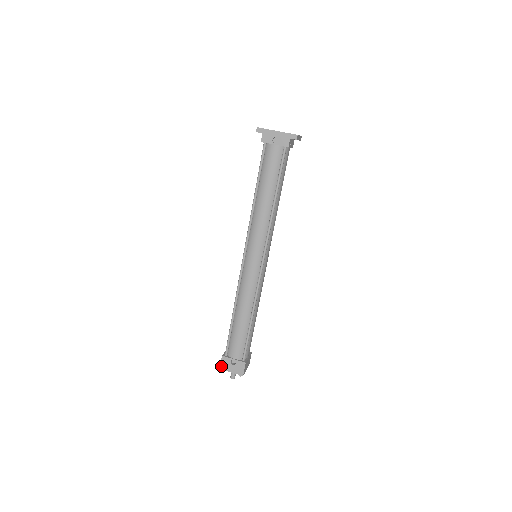
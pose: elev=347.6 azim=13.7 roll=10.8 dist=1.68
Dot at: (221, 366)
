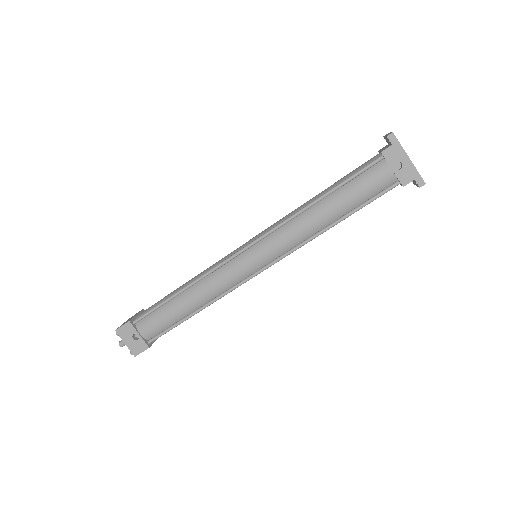
Dot at: (119, 329)
